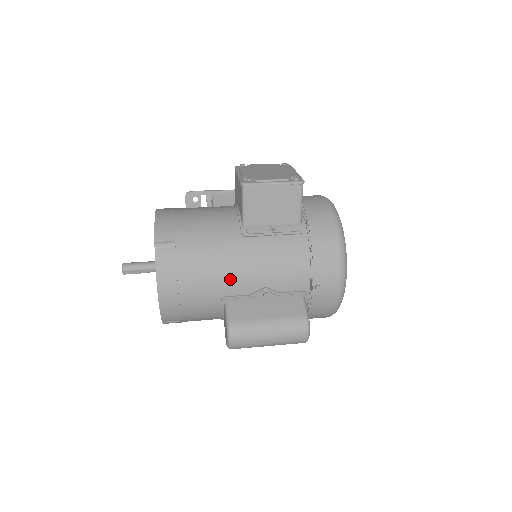
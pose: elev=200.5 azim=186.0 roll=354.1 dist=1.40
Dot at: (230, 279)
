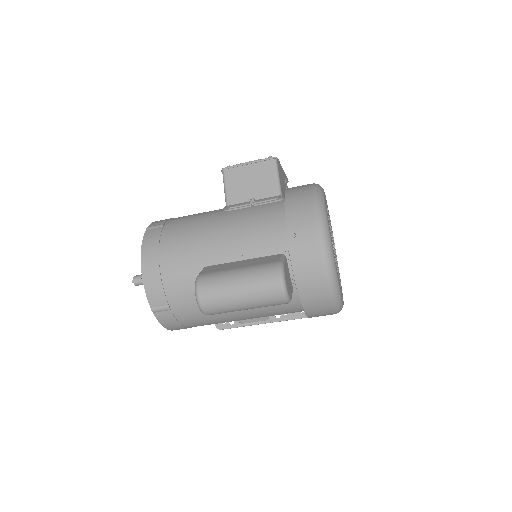
Dot at: (207, 243)
